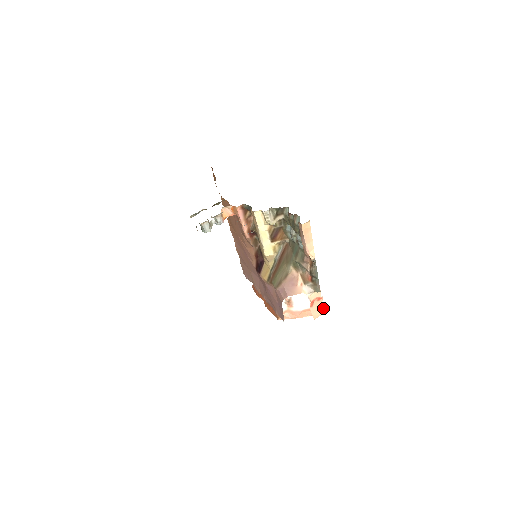
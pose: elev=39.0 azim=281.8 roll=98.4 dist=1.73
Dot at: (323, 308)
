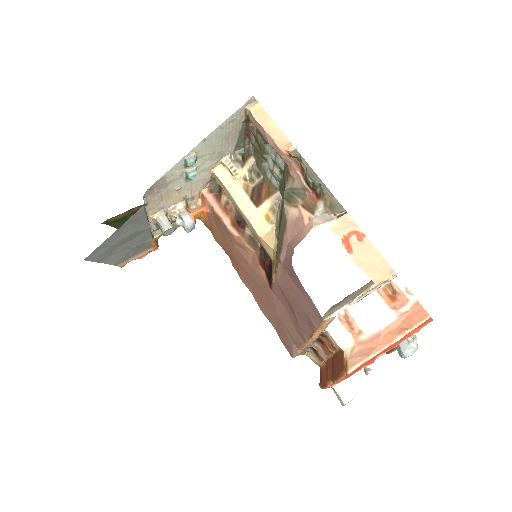
Dot at: (422, 310)
